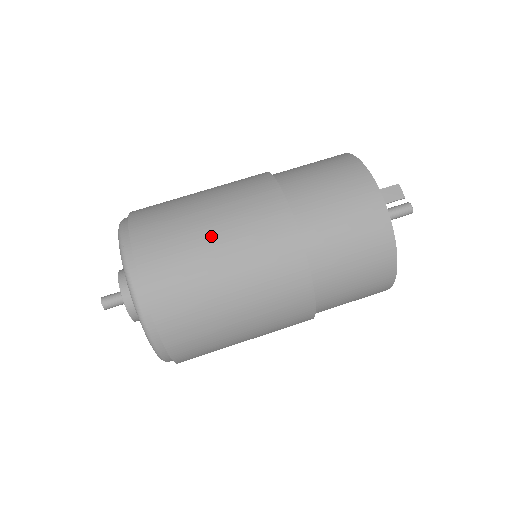
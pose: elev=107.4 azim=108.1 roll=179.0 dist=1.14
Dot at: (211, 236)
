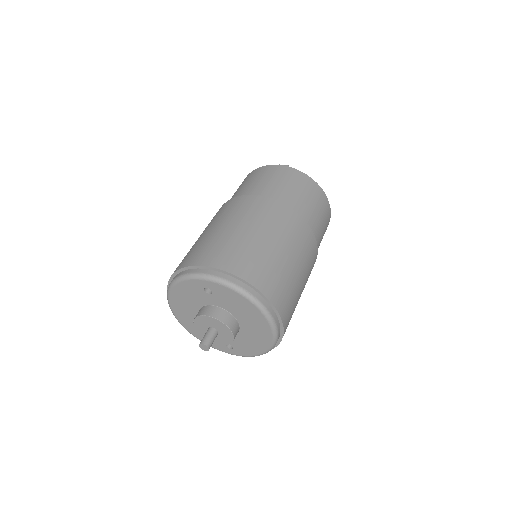
Dot at: (228, 229)
